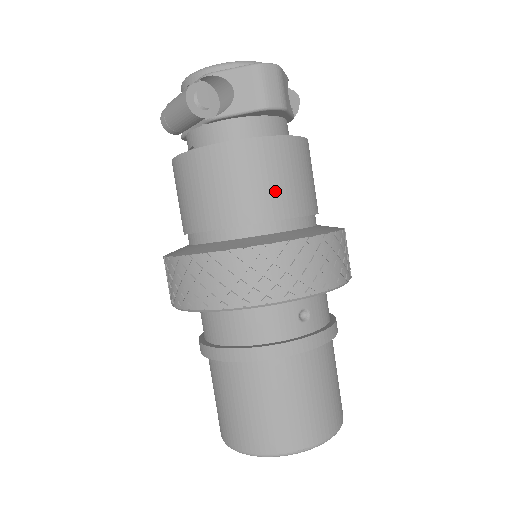
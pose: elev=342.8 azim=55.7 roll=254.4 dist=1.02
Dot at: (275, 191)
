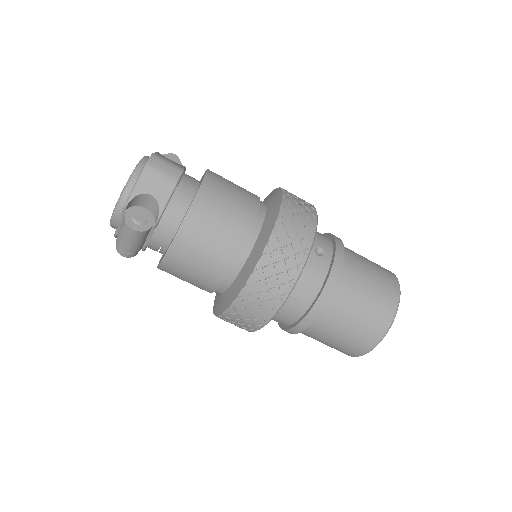
Dot at: (234, 215)
